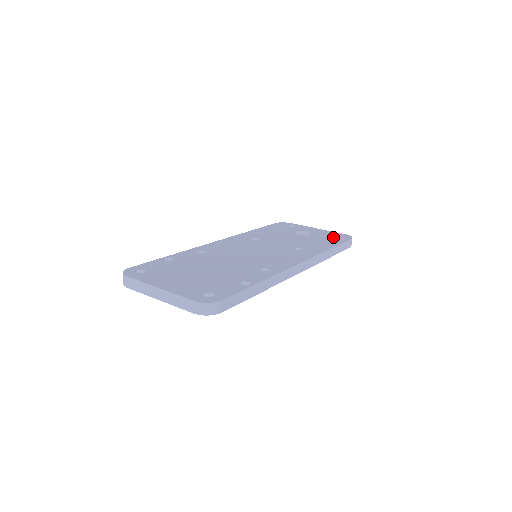
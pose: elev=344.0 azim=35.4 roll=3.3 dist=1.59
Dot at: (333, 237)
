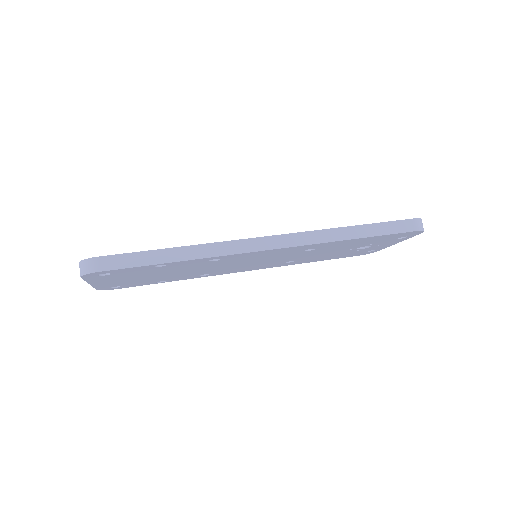
Dot at: occluded
